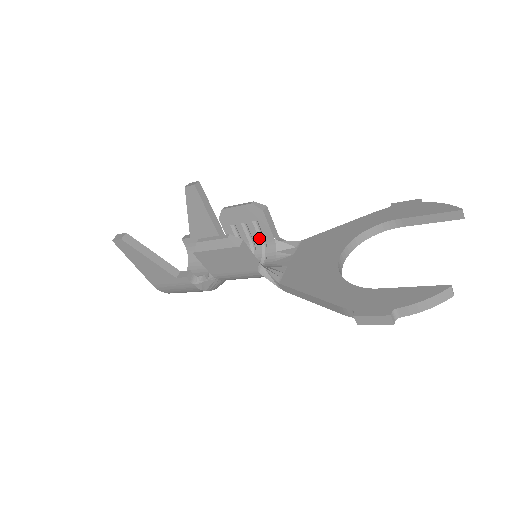
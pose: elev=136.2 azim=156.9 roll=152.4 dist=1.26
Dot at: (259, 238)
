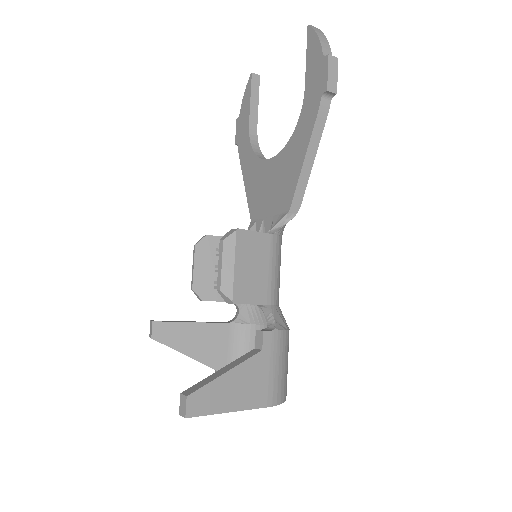
Dot at: occluded
